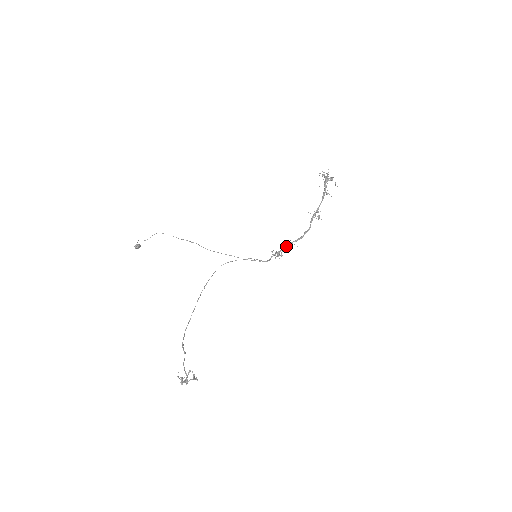
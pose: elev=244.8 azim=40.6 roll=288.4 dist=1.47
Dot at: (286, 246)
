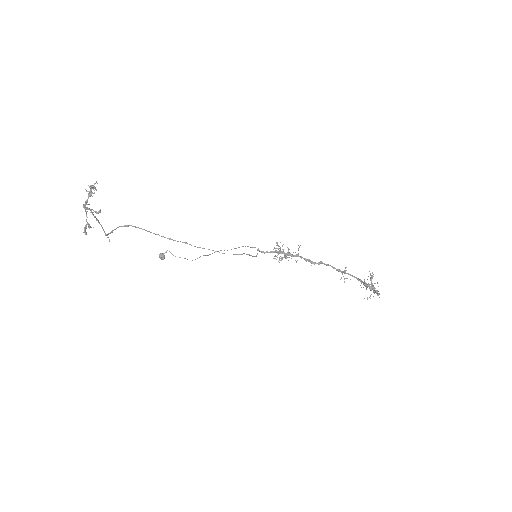
Dot at: occluded
